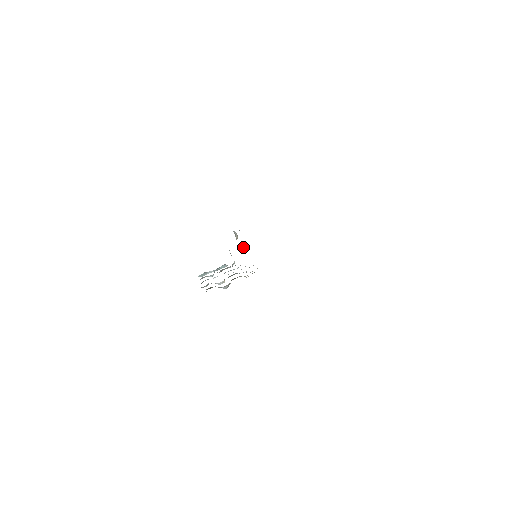
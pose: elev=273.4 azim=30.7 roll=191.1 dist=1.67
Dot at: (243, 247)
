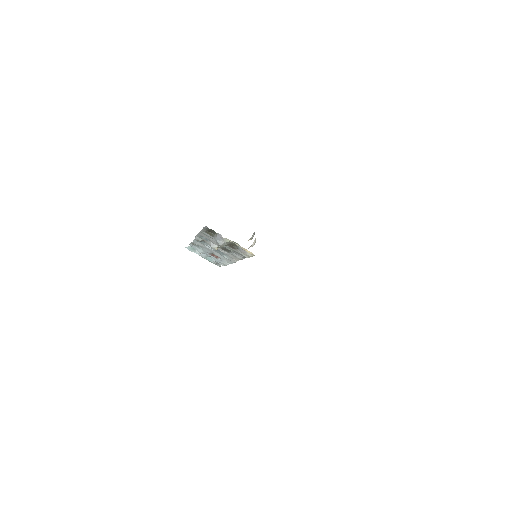
Dot at: (254, 241)
